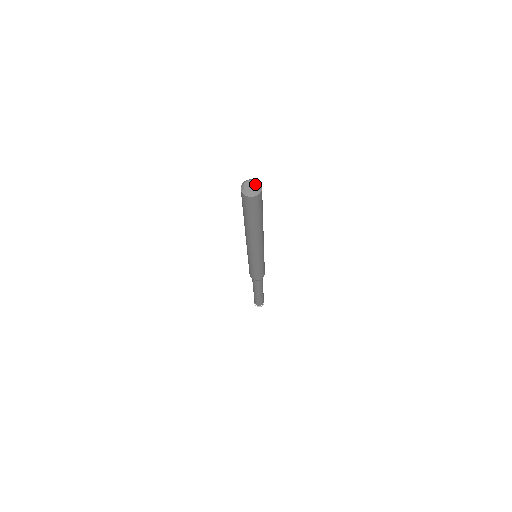
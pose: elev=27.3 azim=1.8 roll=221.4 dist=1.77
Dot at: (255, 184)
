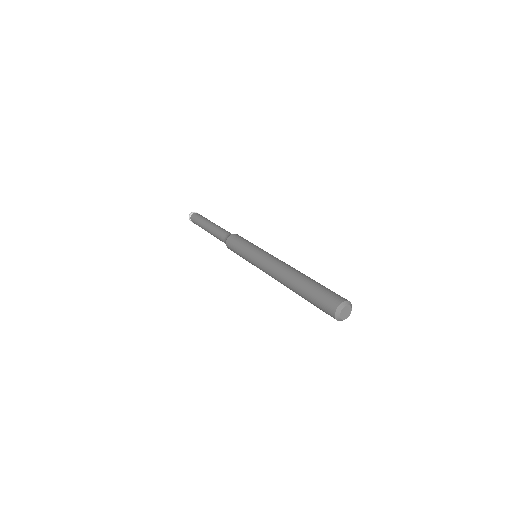
Dot at: (348, 309)
